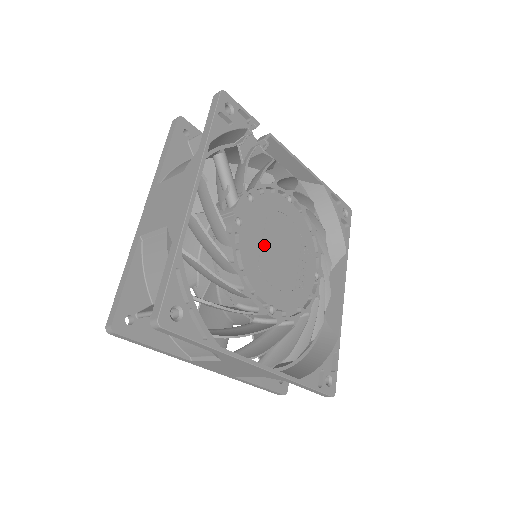
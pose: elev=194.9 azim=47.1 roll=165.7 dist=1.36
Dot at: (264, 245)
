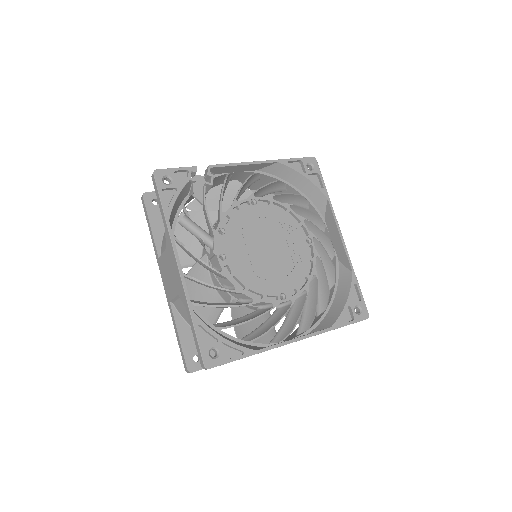
Dot at: (252, 256)
